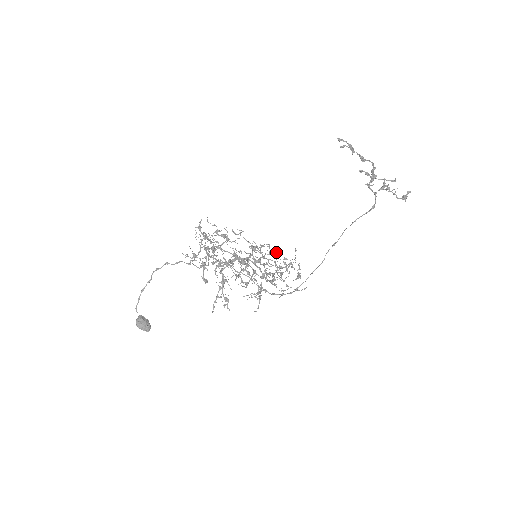
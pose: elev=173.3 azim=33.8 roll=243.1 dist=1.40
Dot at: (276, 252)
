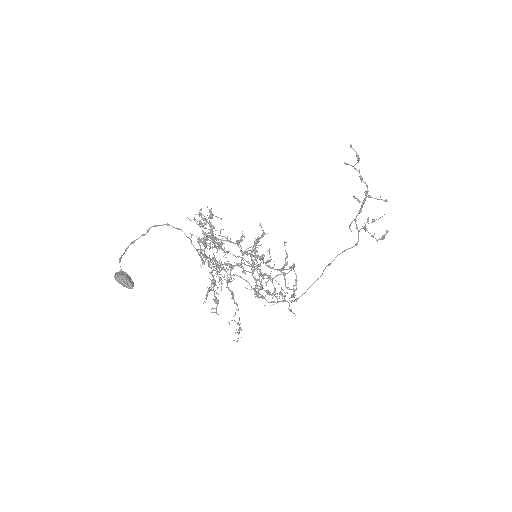
Dot at: (274, 261)
